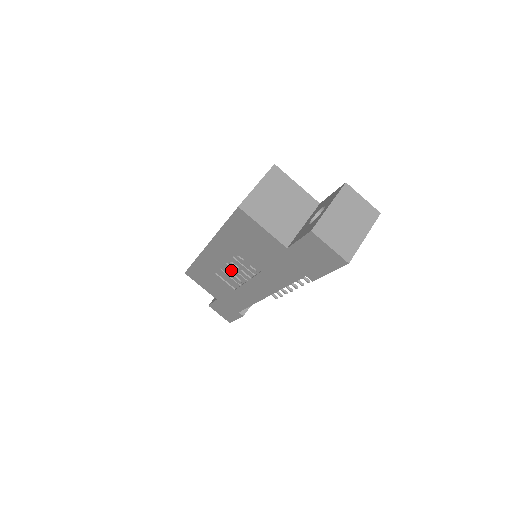
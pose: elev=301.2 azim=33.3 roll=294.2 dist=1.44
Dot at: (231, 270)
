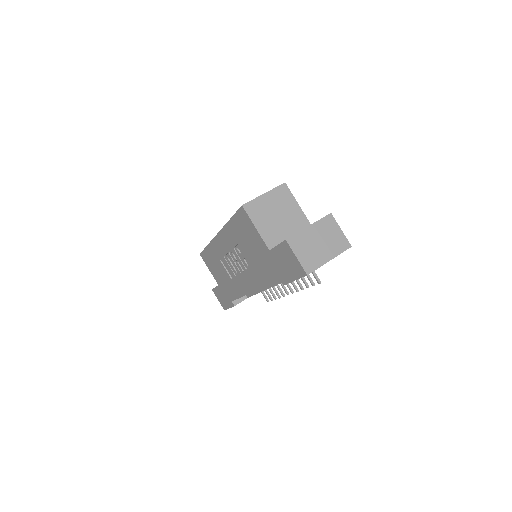
Dot at: (231, 260)
